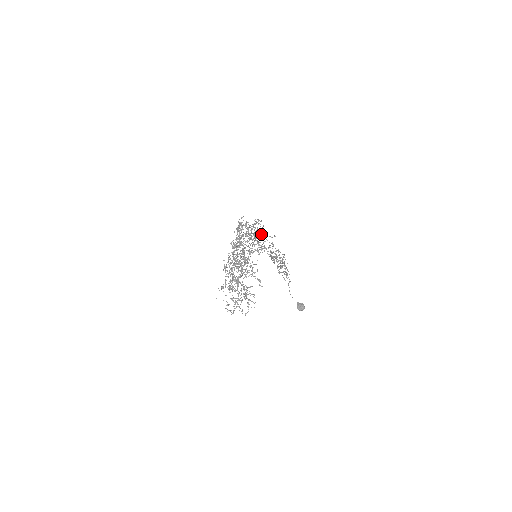
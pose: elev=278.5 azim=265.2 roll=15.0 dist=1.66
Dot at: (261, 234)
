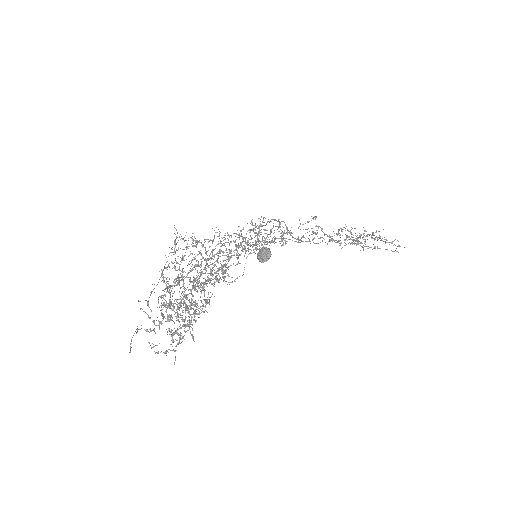
Dot at: (287, 230)
